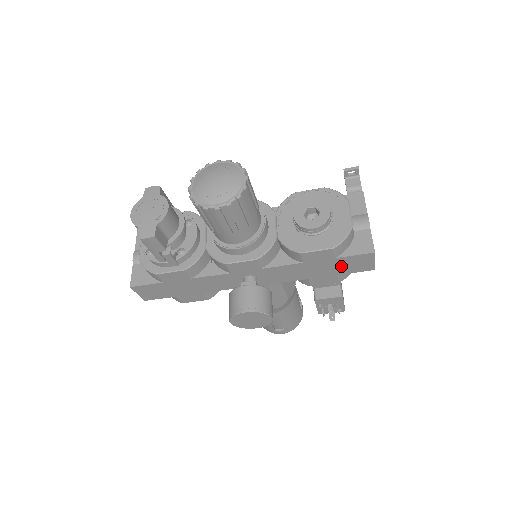
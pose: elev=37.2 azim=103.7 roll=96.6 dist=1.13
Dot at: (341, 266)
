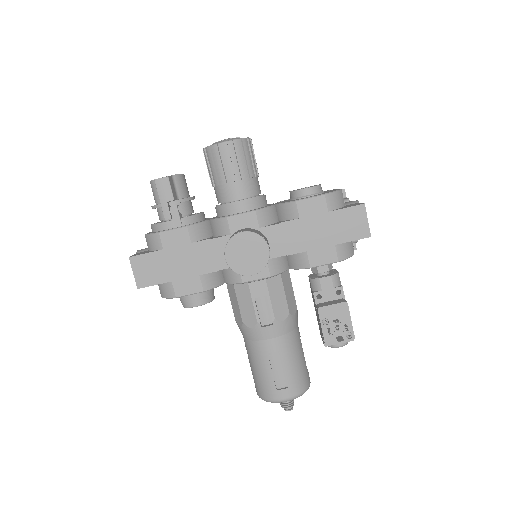
Dot at: (336, 228)
